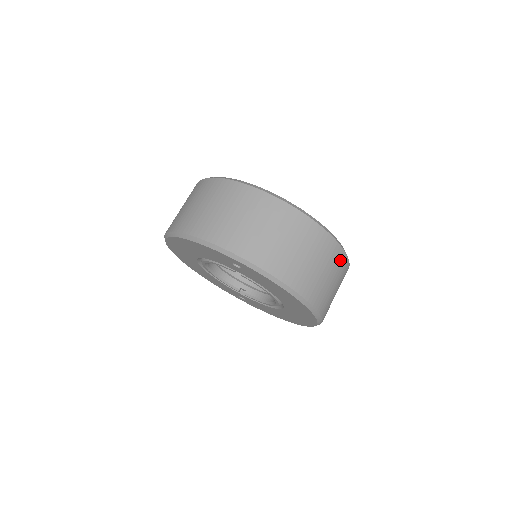
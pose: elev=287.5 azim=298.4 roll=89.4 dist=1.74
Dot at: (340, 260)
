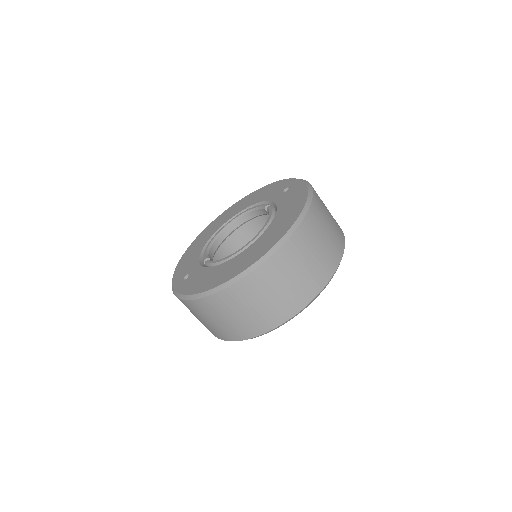
Dot at: (332, 261)
